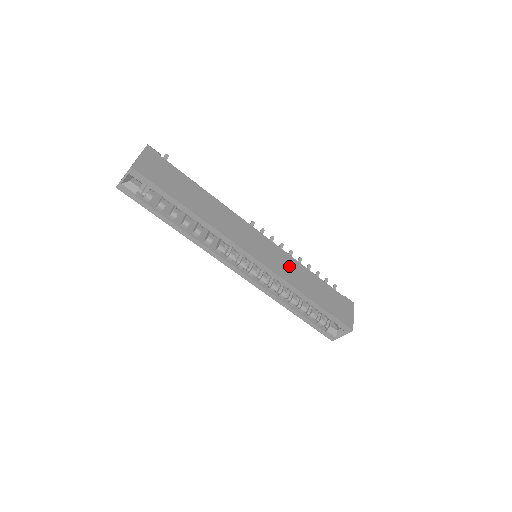
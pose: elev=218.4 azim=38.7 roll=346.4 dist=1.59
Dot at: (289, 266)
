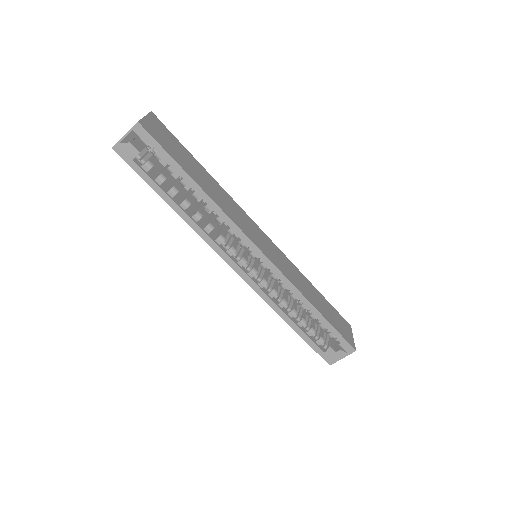
Dot at: (292, 270)
